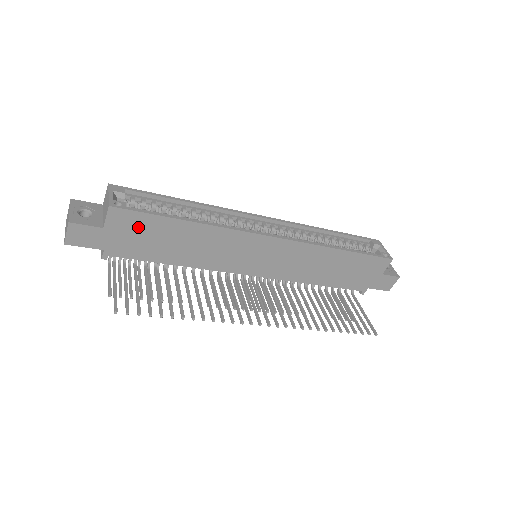
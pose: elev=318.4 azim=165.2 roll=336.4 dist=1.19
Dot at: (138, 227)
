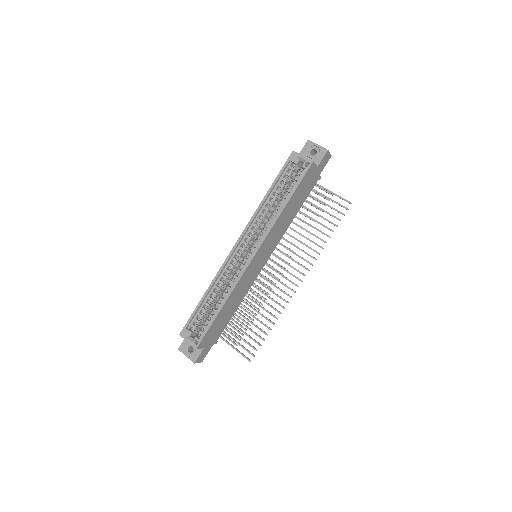
Dot at: (211, 333)
